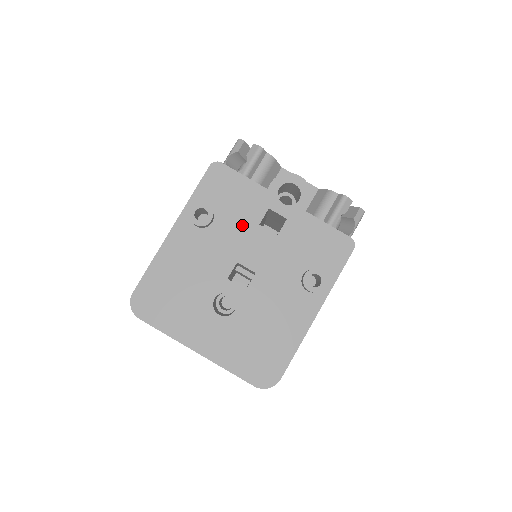
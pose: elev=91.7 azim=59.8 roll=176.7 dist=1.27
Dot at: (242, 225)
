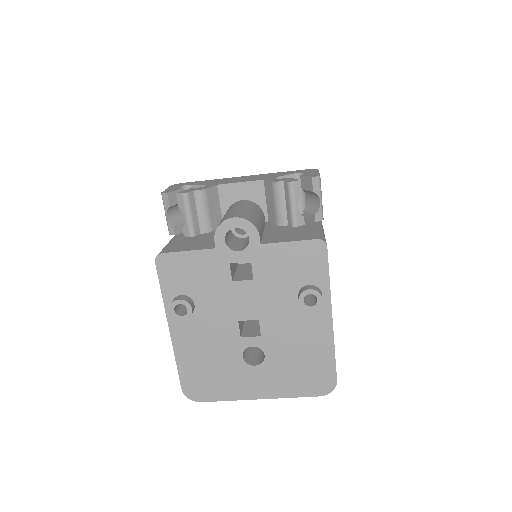
Dot at: (219, 291)
